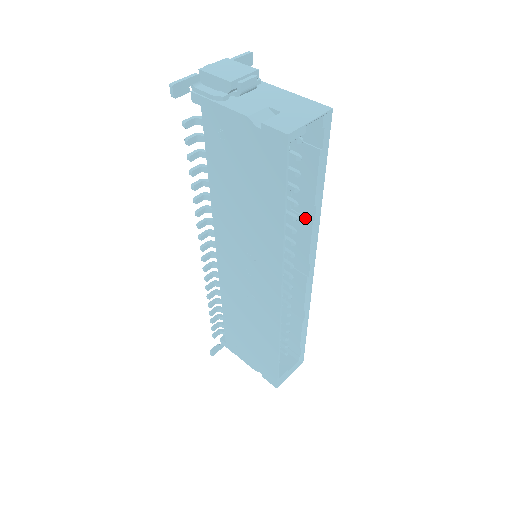
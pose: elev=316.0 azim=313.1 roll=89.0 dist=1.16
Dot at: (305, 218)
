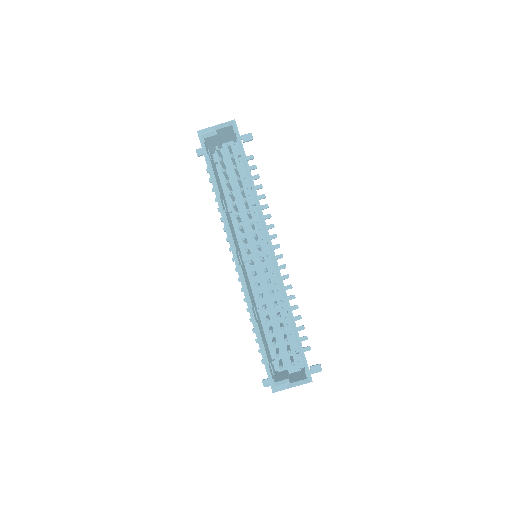
Dot at: occluded
